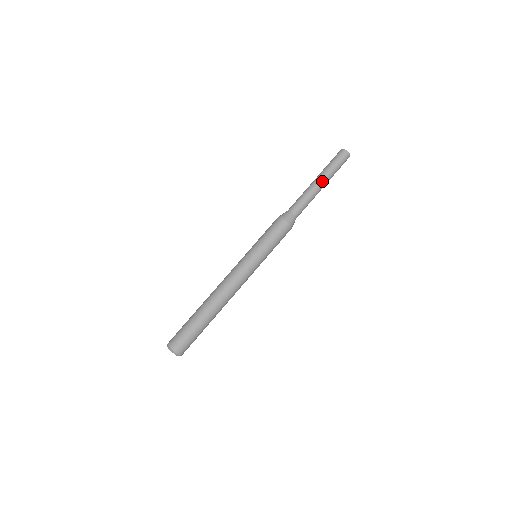
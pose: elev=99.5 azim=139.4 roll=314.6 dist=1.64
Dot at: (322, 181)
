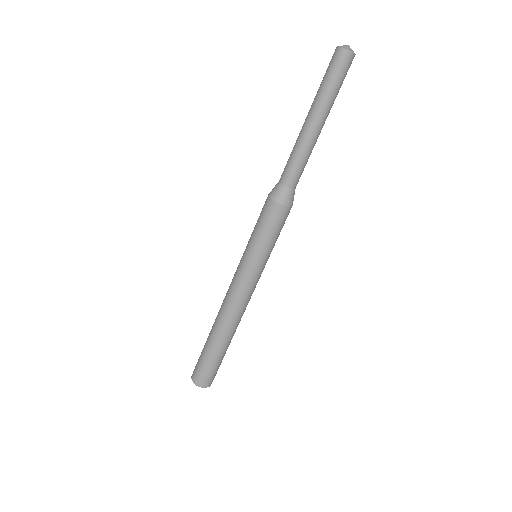
Dot at: (319, 121)
